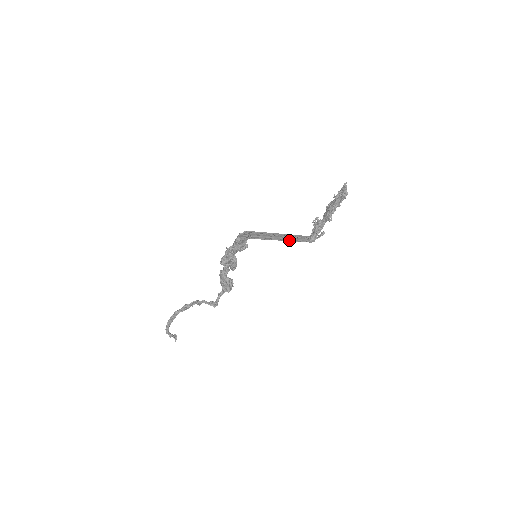
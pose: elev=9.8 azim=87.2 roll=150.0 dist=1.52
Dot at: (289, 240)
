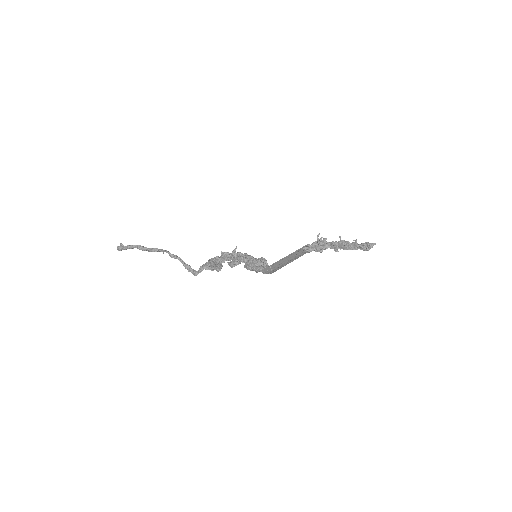
Dot at: (293, 256)
